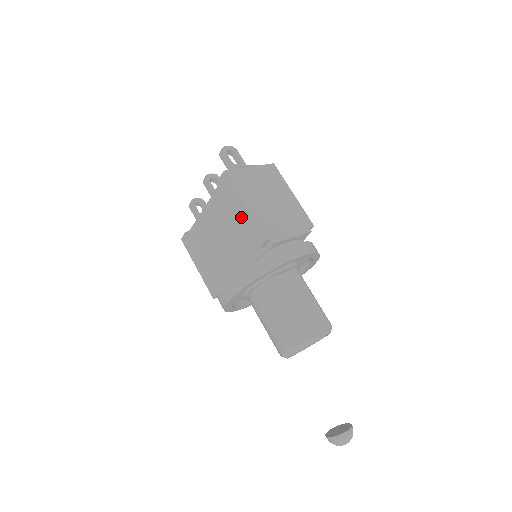
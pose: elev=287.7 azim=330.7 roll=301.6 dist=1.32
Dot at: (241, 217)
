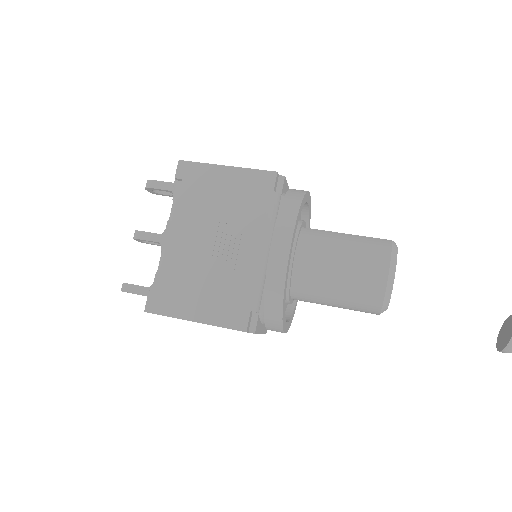
Dot at: (230, 182)
